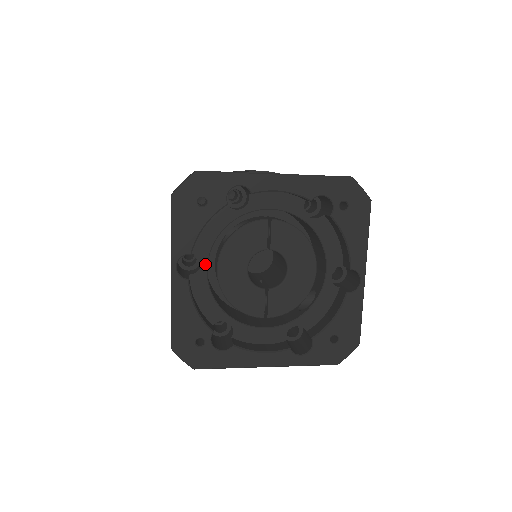
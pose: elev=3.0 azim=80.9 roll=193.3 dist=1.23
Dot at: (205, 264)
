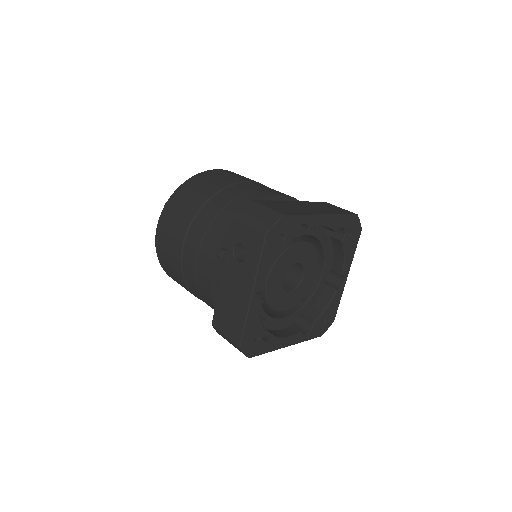
Dot at: (262, 279)
